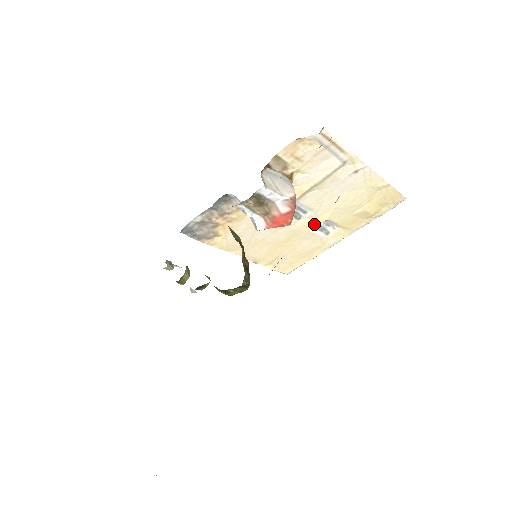
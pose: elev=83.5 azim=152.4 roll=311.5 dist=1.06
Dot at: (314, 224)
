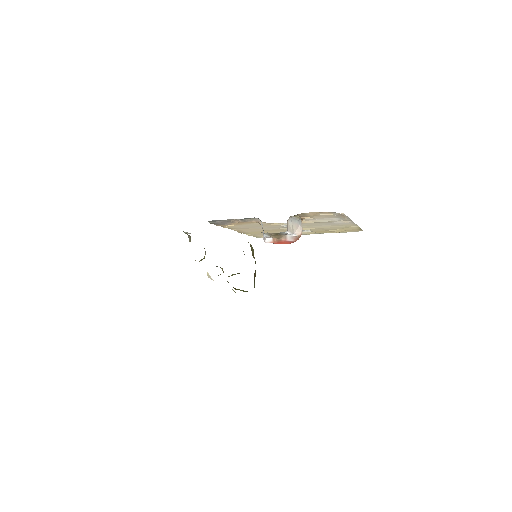
Dot at: occluded
